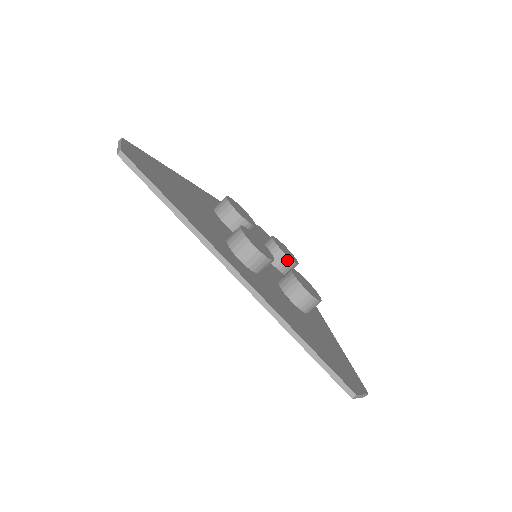
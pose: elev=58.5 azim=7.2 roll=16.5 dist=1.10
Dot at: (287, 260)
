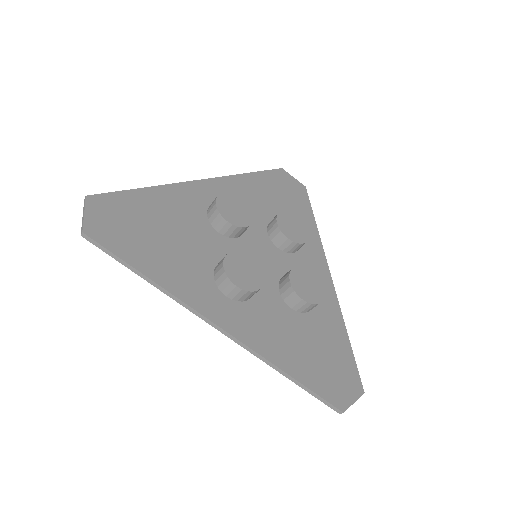
Dot at: (293, 244)
